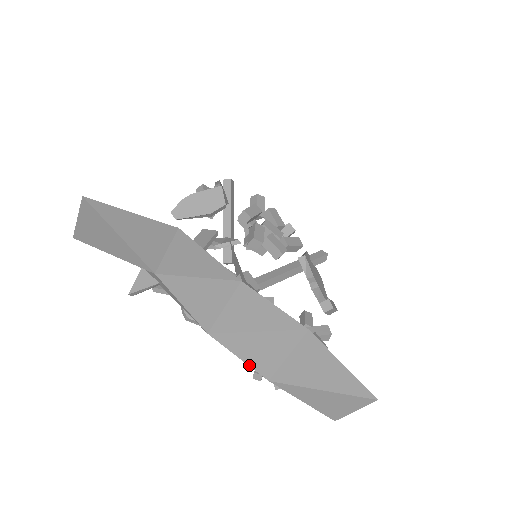
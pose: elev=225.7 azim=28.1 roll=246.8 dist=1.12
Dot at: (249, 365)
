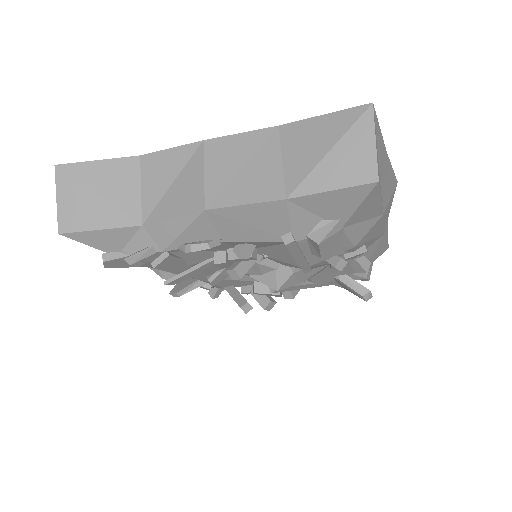
Dot at: (258, 202)
